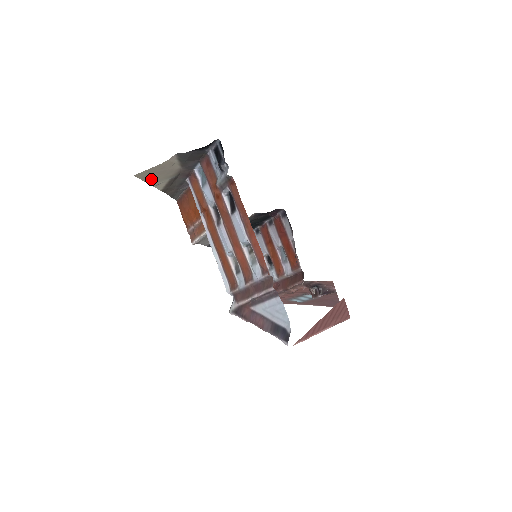
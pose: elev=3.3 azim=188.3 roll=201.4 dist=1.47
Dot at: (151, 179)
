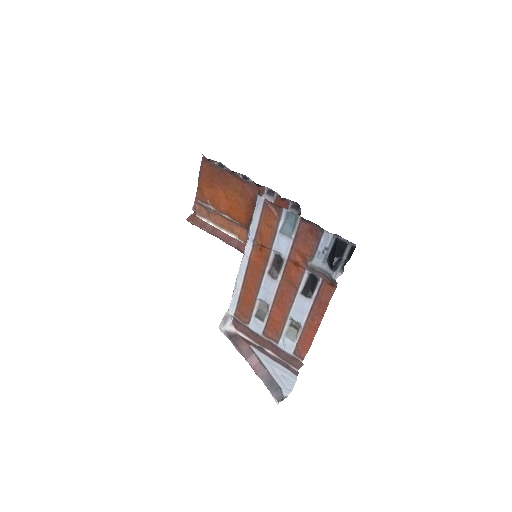
Dot at: occluded
